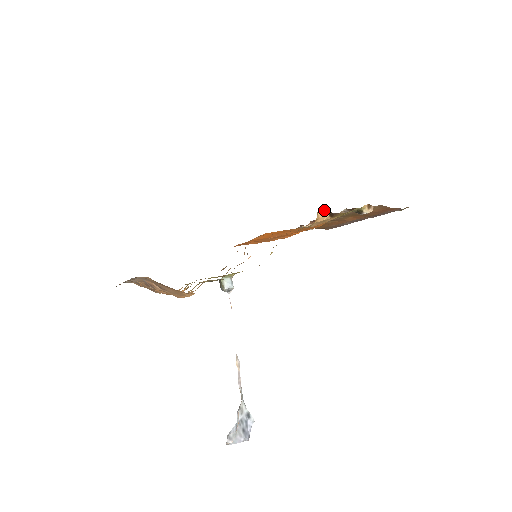
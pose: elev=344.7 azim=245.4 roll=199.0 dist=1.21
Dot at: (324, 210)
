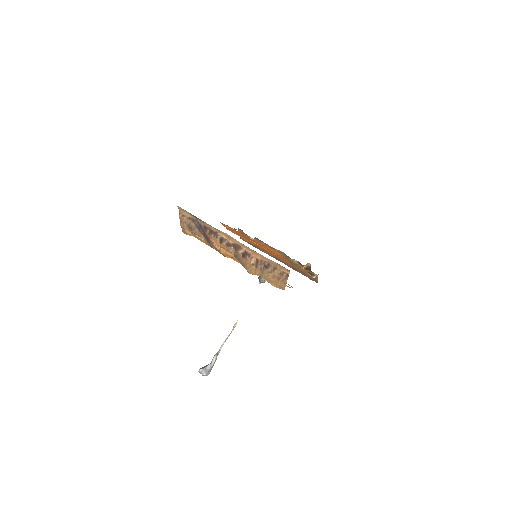
Dot at: (307, 264)
